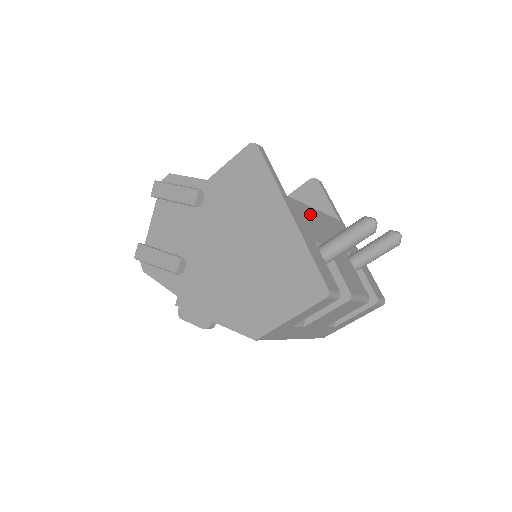
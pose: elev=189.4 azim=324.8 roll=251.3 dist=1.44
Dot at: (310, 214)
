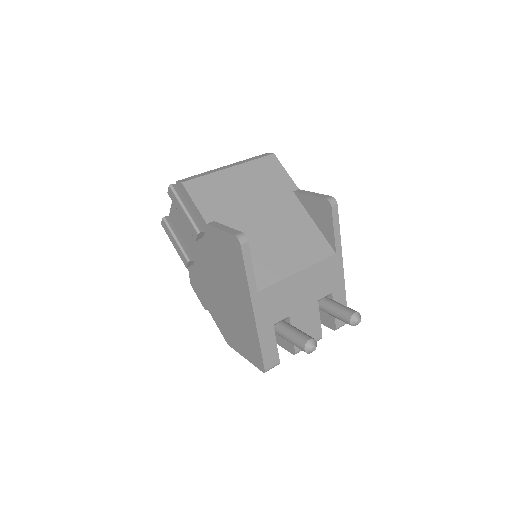
Dot at: (285, 289)
